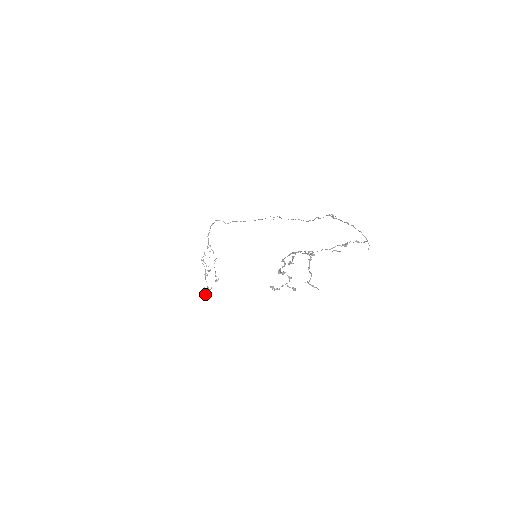
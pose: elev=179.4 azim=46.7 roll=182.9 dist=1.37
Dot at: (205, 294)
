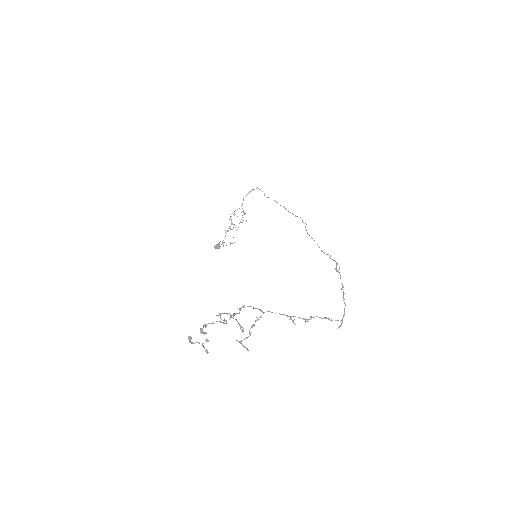
Dot at: (219, 247)
